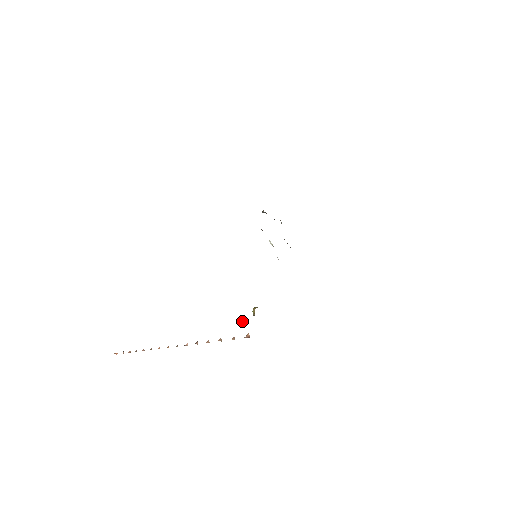
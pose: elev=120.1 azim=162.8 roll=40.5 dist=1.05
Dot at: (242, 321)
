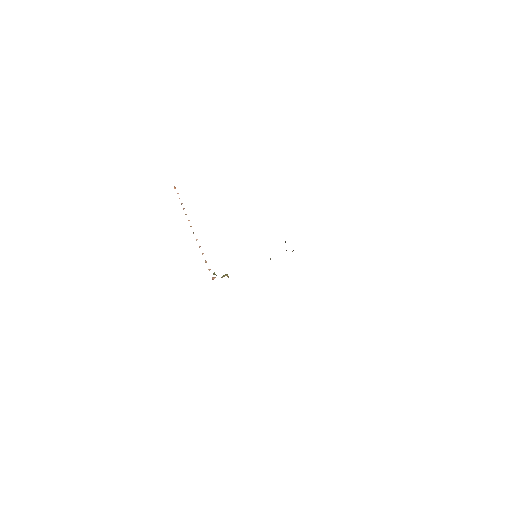
Dot at: (214, 274)
